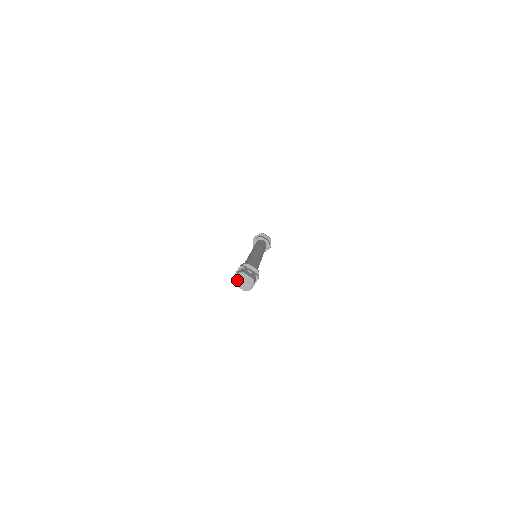
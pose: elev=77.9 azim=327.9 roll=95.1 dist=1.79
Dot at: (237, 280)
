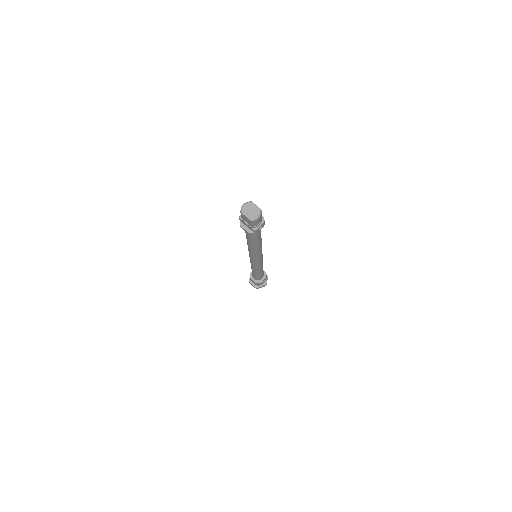
Dot at: (244, 208)
